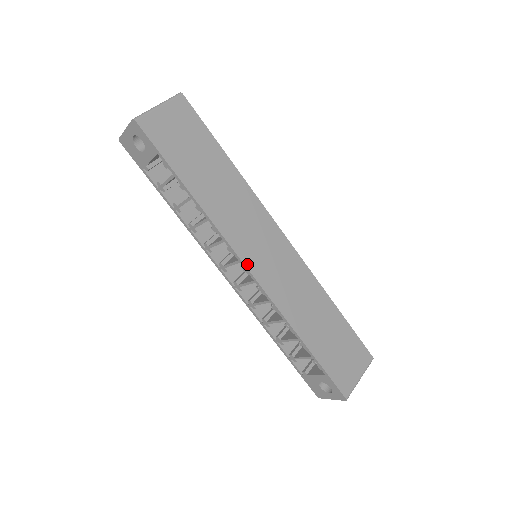
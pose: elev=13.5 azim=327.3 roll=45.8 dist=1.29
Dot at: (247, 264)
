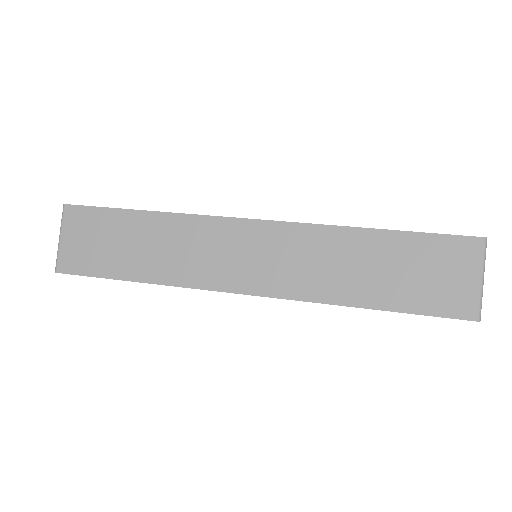
Dot at: (238, 290)
